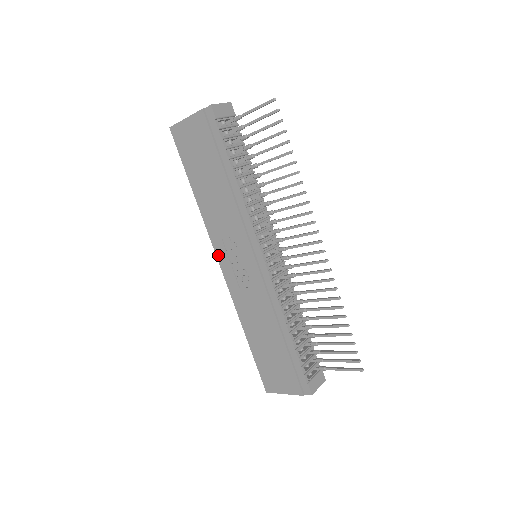
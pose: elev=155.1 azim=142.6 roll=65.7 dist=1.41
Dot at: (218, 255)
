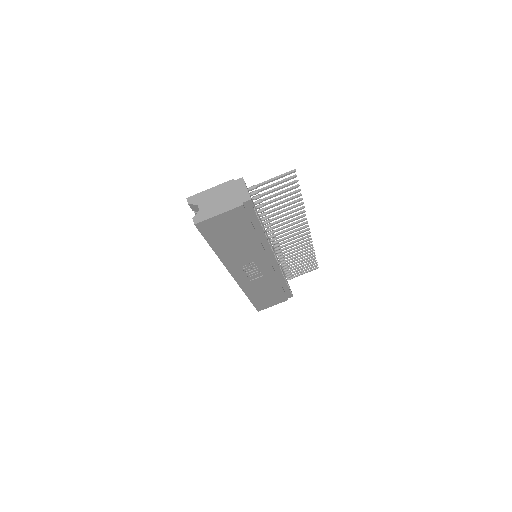
Dot at: (233, 274)
